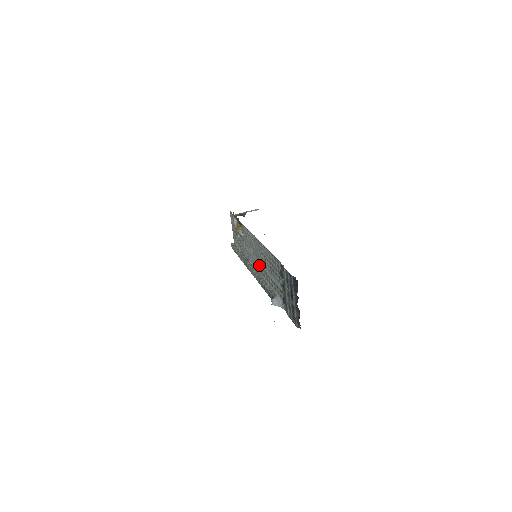
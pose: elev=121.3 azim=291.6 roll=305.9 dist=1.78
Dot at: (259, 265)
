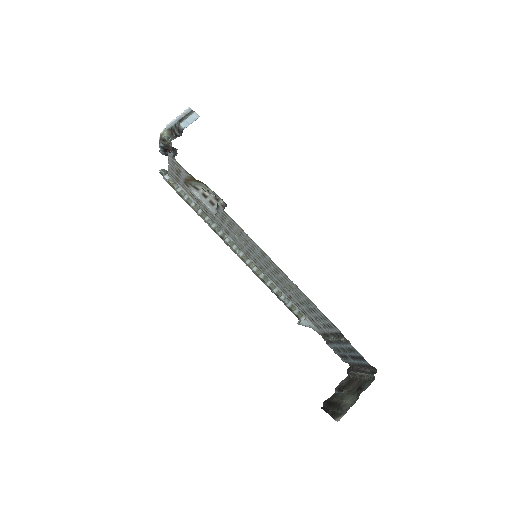
Dot at: (264, 268)
